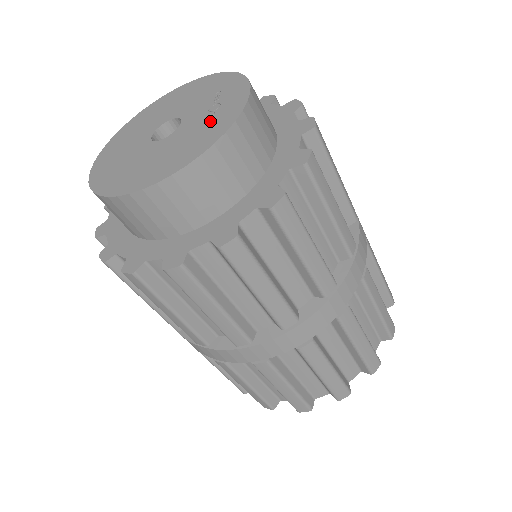
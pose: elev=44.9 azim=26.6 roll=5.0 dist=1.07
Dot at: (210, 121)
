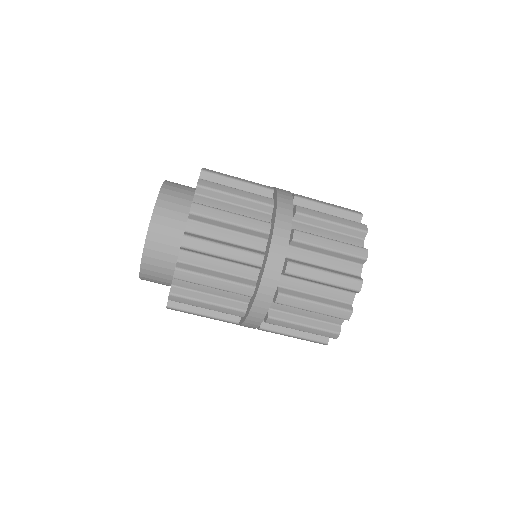
Dot at: occluded
